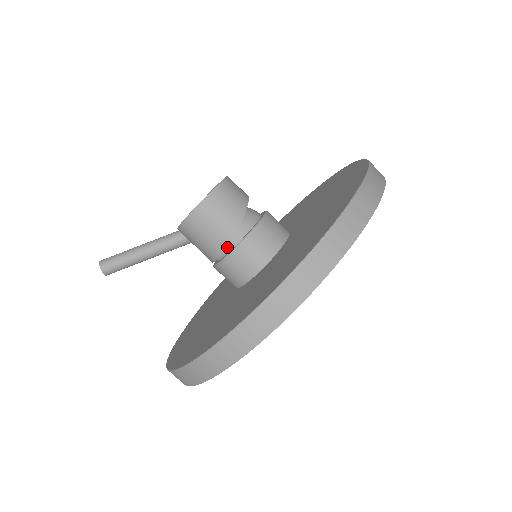
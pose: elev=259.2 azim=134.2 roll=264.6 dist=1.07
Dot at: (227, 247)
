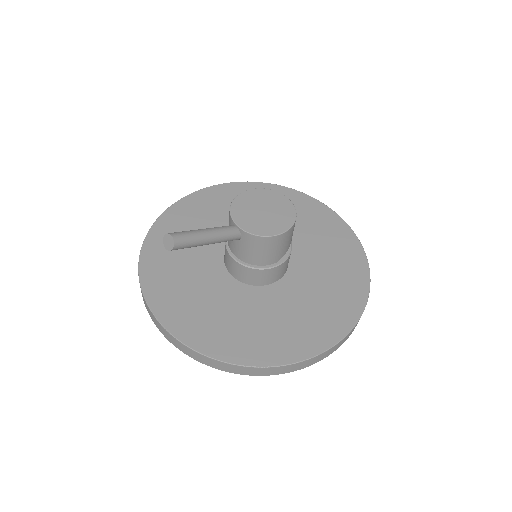
Dot at: (270, 263)
